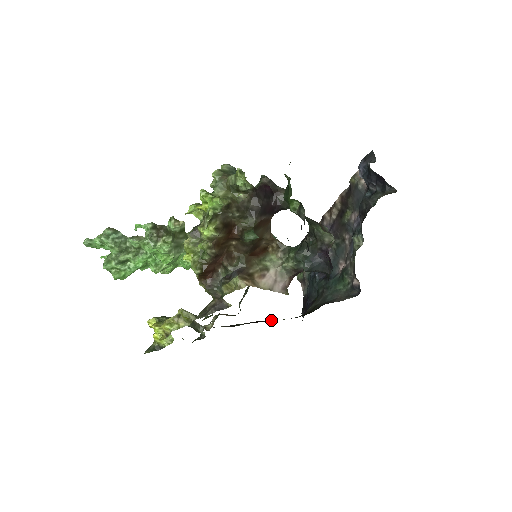
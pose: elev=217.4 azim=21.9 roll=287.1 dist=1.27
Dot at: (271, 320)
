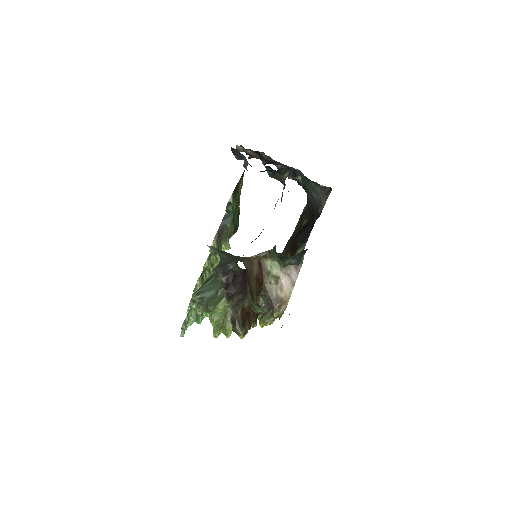
Dot at: (298, 236)
